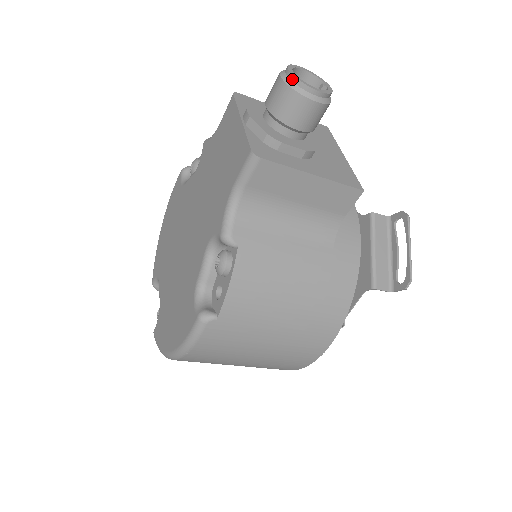
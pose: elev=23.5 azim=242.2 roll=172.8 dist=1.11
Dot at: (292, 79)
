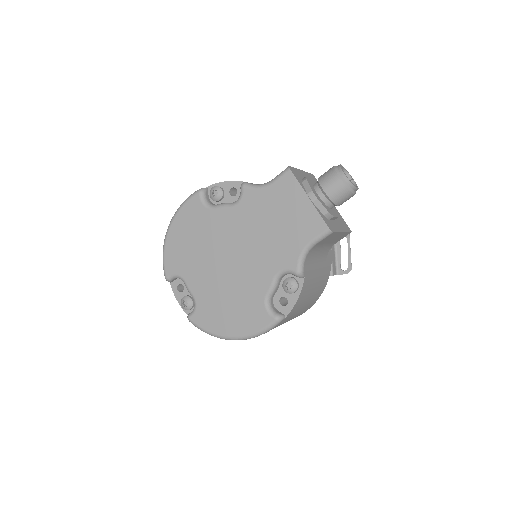
Dot at: (348, 183)
